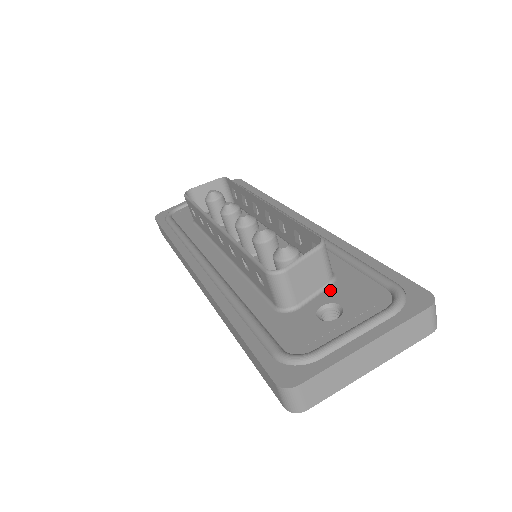
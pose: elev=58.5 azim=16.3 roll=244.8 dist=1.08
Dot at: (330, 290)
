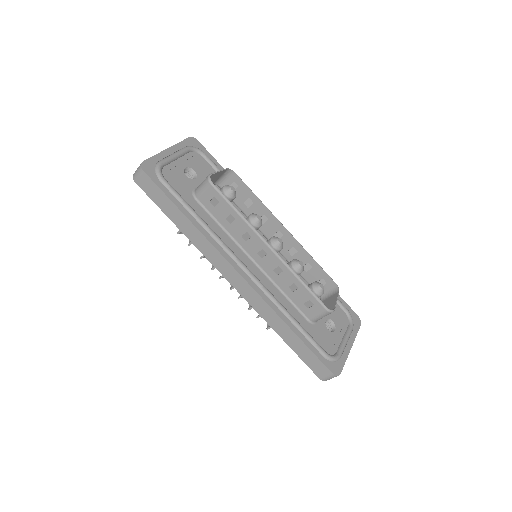
Dot at: occluded
